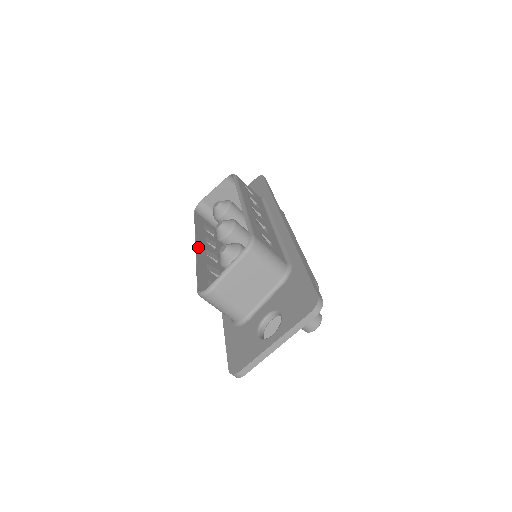
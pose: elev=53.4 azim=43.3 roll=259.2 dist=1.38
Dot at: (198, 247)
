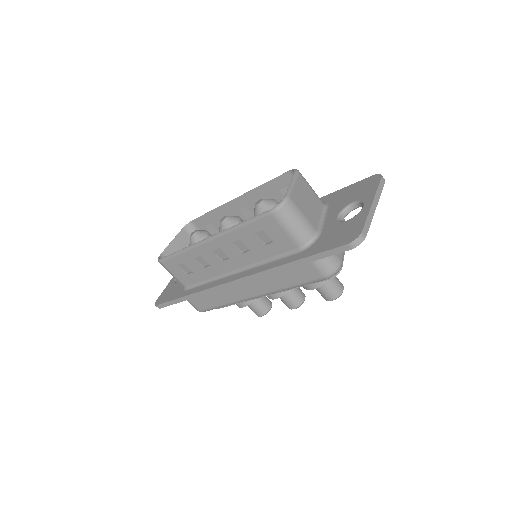
Dot at: (212, 238)
